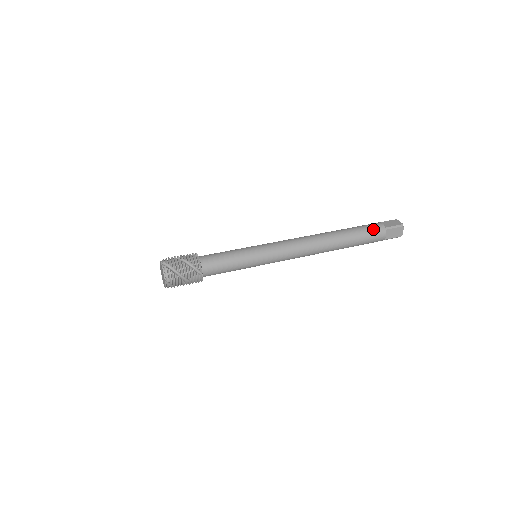
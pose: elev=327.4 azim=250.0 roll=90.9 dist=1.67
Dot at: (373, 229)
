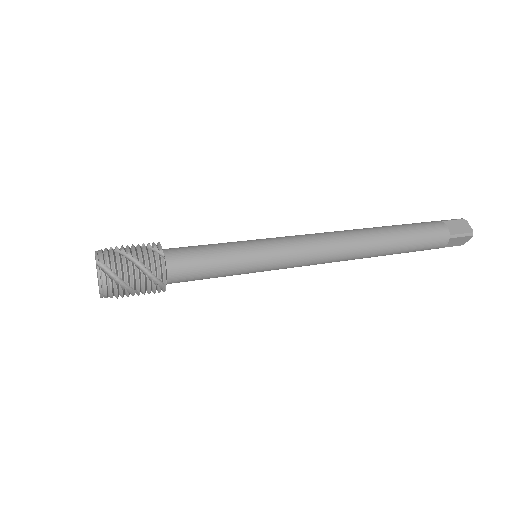
Dot at: (422, 222)
